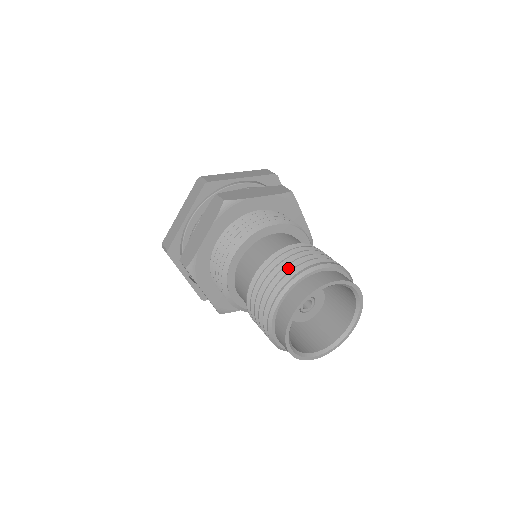
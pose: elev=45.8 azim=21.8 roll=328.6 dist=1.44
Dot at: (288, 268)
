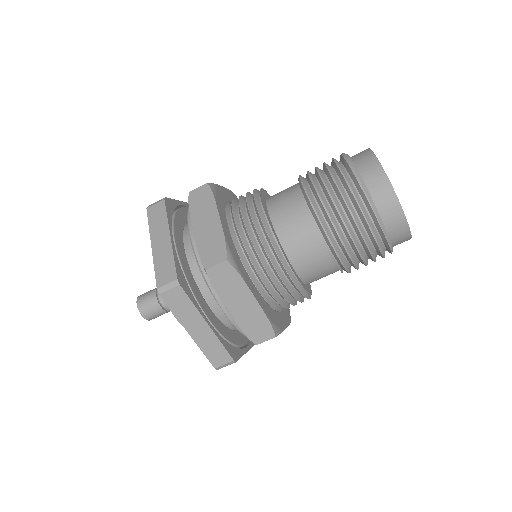
Dot at: (328, 166)
